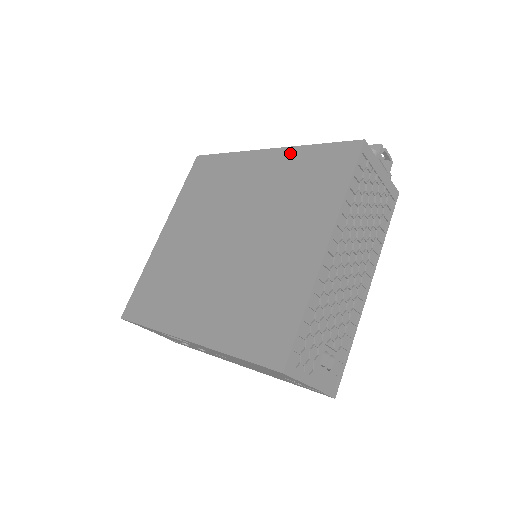
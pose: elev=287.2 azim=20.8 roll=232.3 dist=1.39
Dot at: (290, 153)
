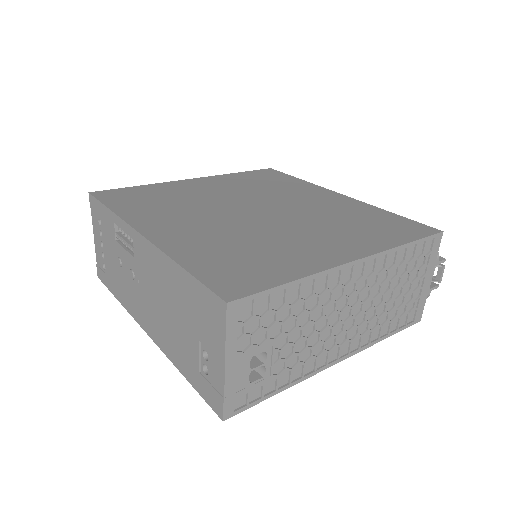
Dot at: (362, 205)
